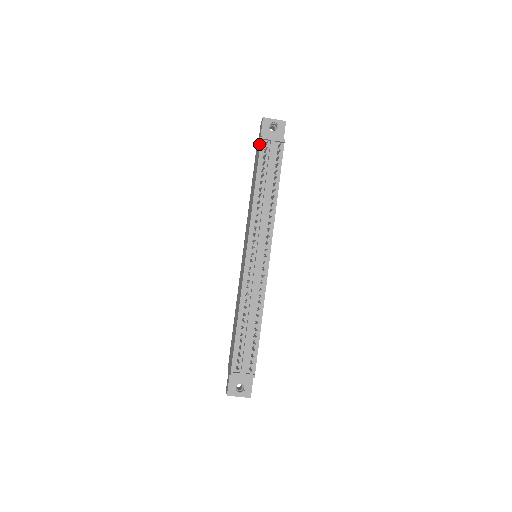
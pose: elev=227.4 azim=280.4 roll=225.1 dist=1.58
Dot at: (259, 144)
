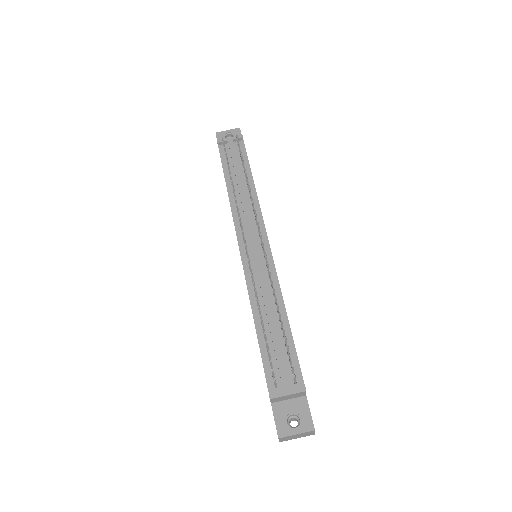
Dot at: occluded
